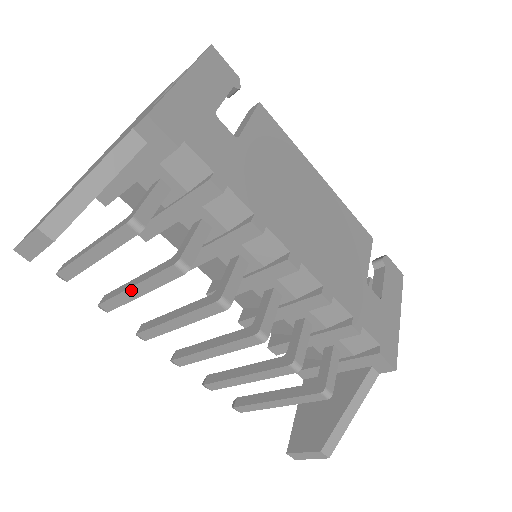
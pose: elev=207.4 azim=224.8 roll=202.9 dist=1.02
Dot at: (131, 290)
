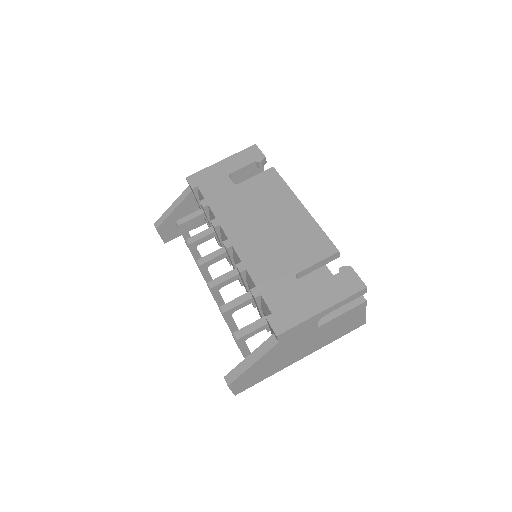
Dot at: occluded
